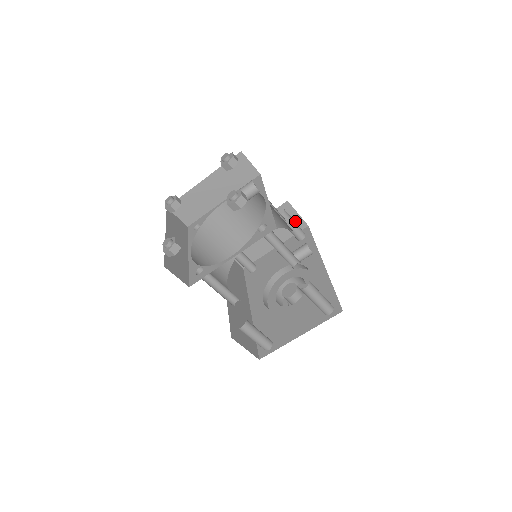
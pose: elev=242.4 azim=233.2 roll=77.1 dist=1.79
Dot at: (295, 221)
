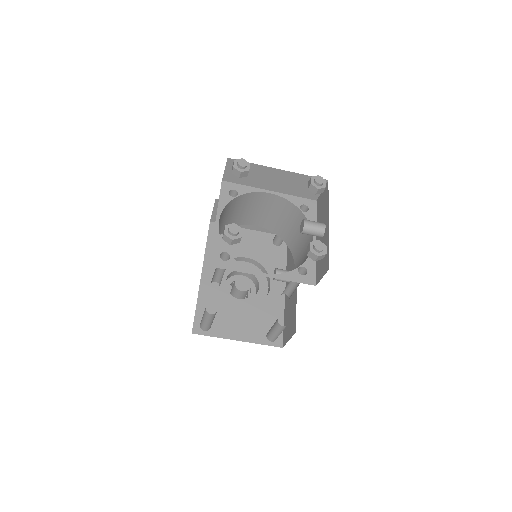
Dot at: occluded
